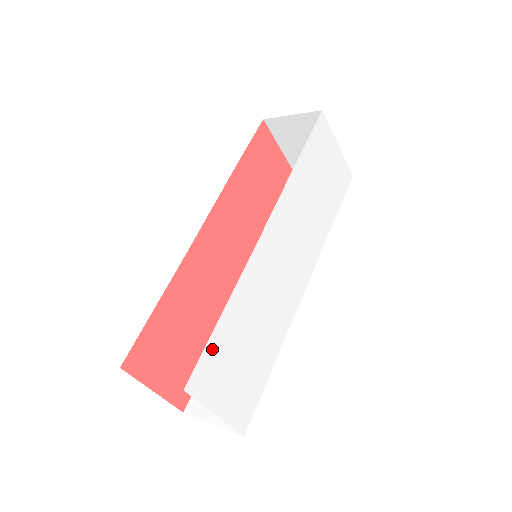
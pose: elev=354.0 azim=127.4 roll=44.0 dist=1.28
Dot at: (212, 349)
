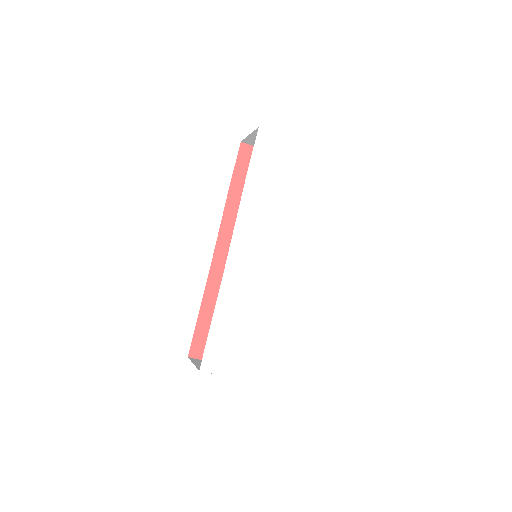
Dot at: (214, 341)
